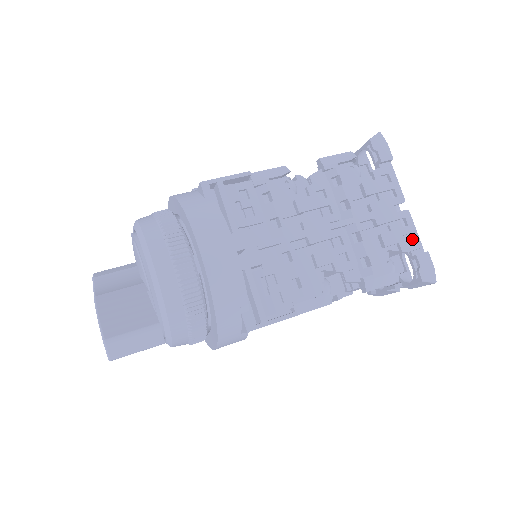
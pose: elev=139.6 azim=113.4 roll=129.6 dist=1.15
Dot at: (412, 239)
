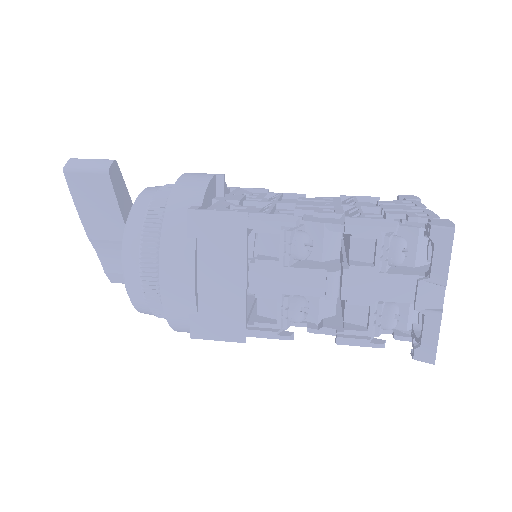
Dot at: occluded
